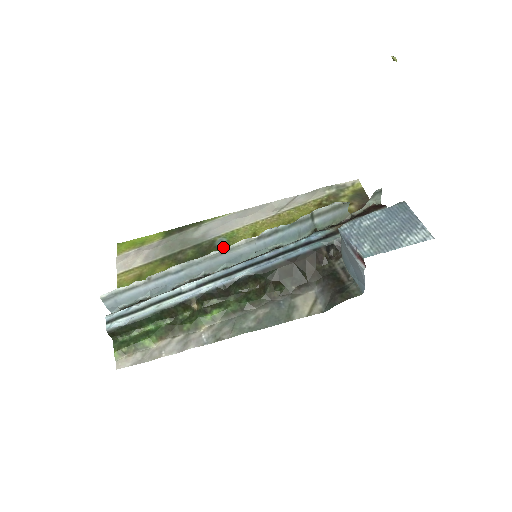
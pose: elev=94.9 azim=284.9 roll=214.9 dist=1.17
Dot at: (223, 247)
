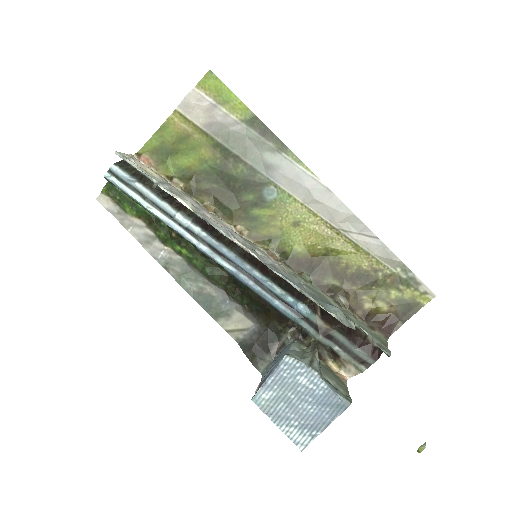
Dot at: (264, 201)
